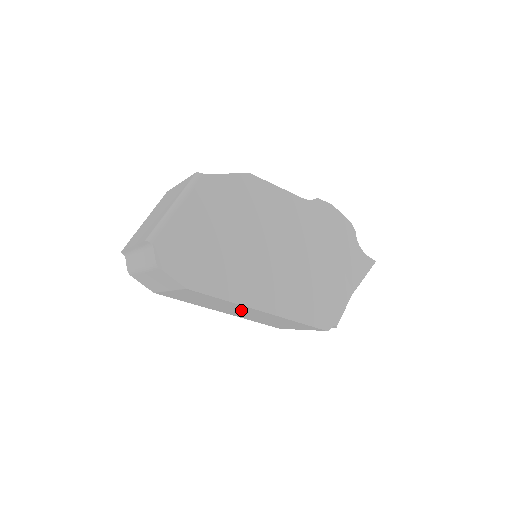
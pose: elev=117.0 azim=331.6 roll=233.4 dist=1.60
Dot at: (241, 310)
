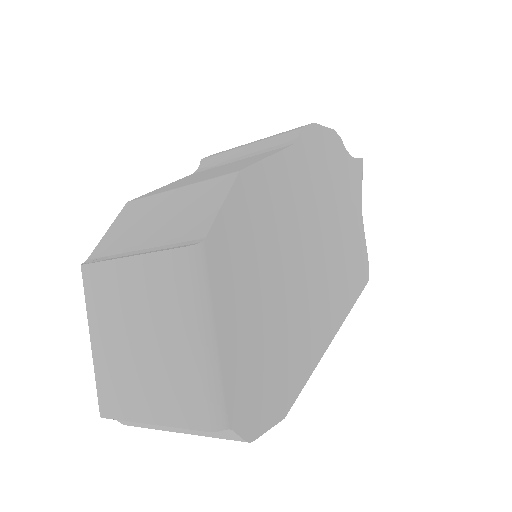
Dot at: occluded
